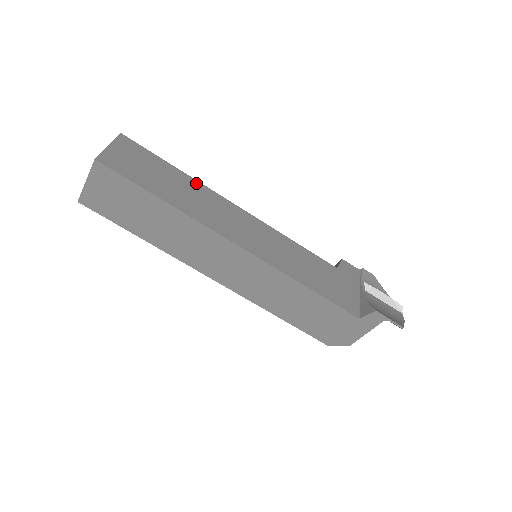
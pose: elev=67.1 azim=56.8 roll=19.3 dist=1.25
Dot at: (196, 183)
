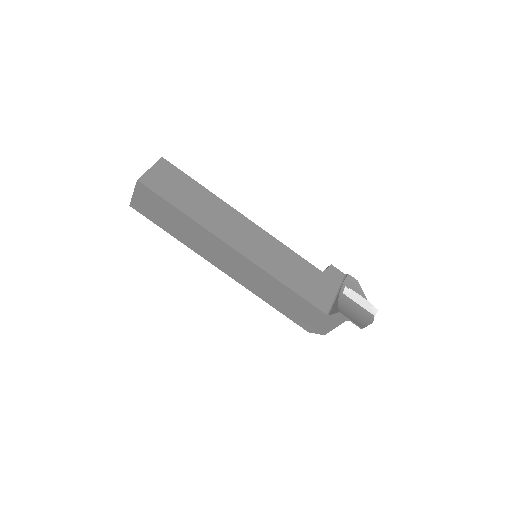
Dot at: (214, 197)
